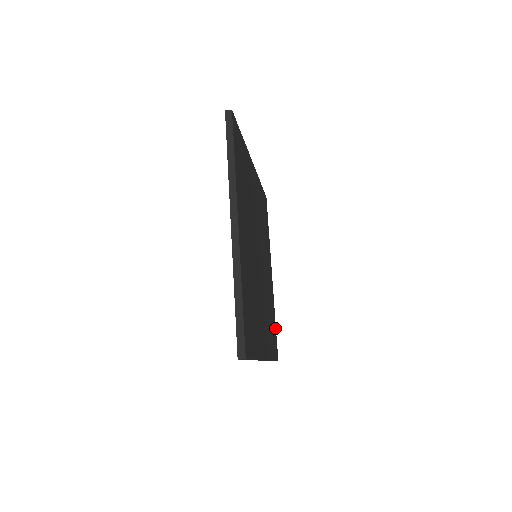
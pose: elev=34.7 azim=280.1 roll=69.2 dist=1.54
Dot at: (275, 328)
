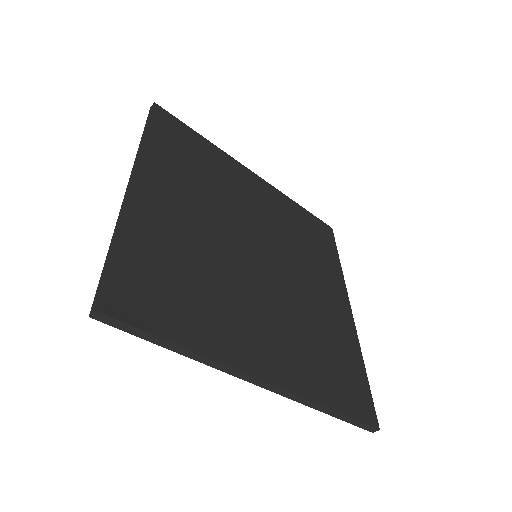
Dot at: (363, 377)
